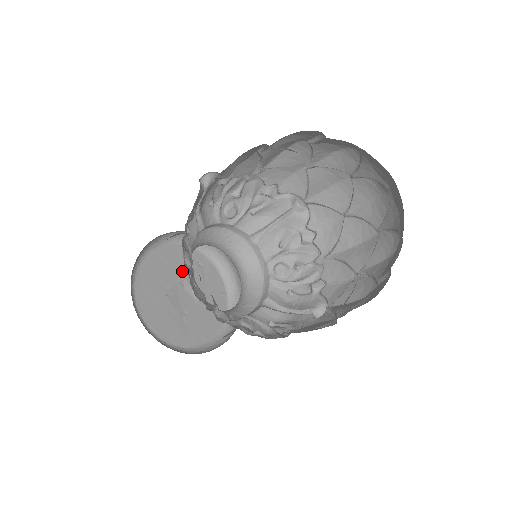
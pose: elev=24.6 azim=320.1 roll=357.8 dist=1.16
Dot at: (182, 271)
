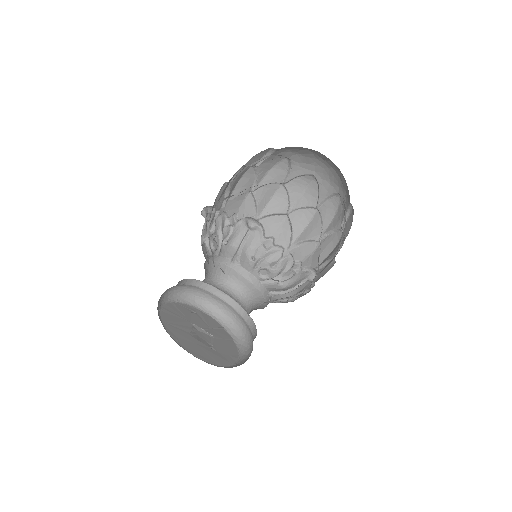
Dot at: (187, 319)
